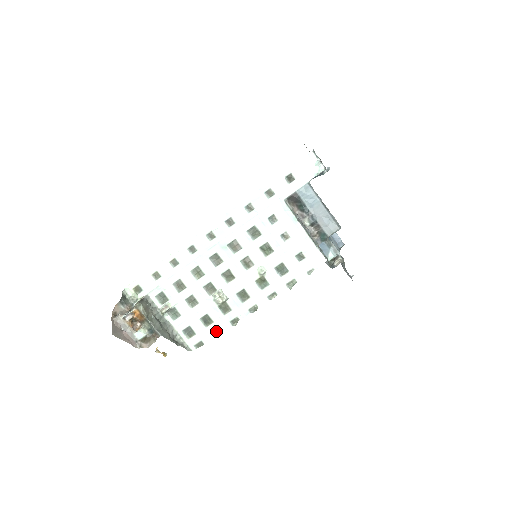
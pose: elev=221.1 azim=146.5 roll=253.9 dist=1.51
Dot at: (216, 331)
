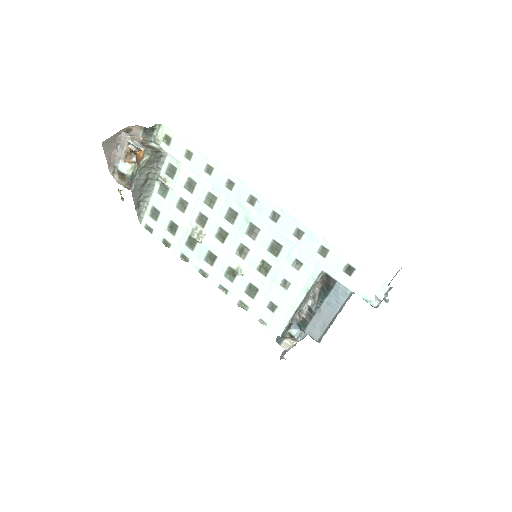
Dot at: (168, 242)
